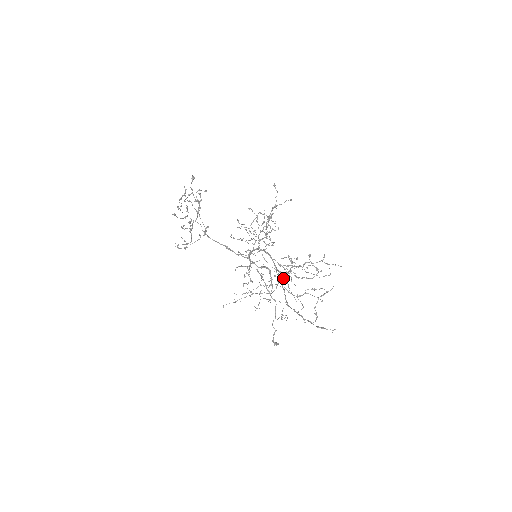
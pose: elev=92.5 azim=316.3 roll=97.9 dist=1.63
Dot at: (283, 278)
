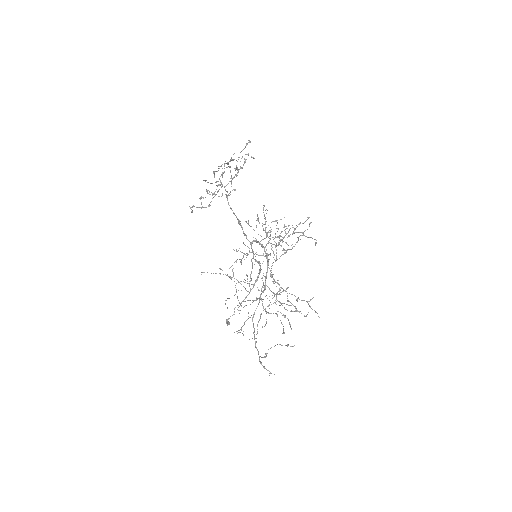
Dot at: (263, 299)
